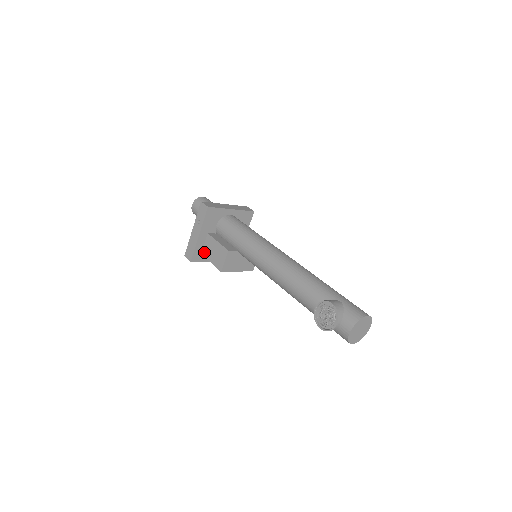
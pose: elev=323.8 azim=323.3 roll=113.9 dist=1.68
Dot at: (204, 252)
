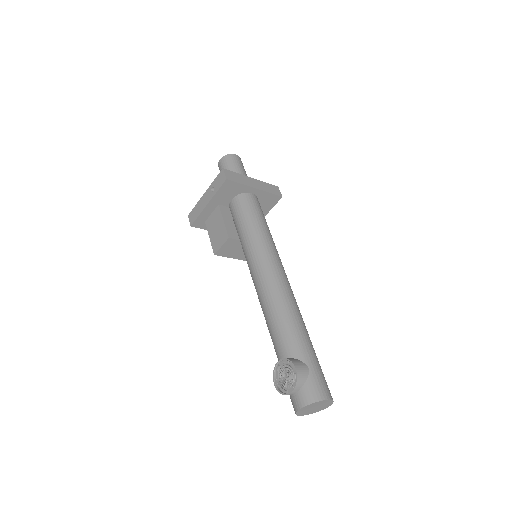
Dot at: (208, 222)
